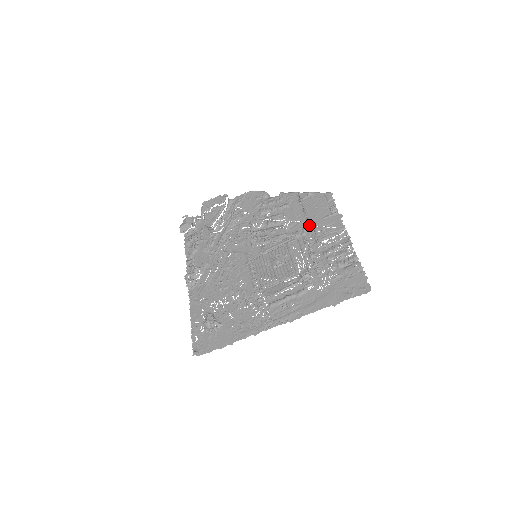
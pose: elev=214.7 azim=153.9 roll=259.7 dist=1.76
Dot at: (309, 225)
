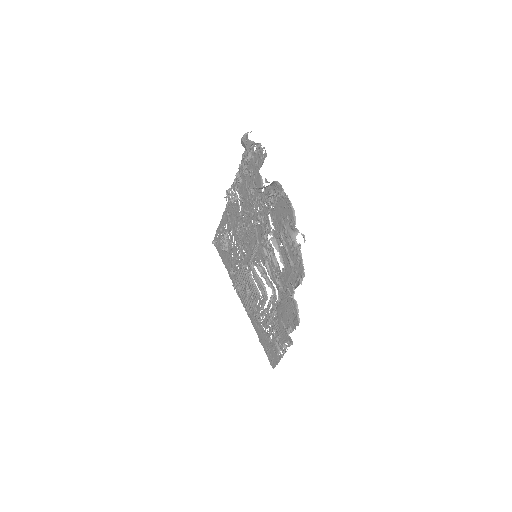
Dot at: occluded
